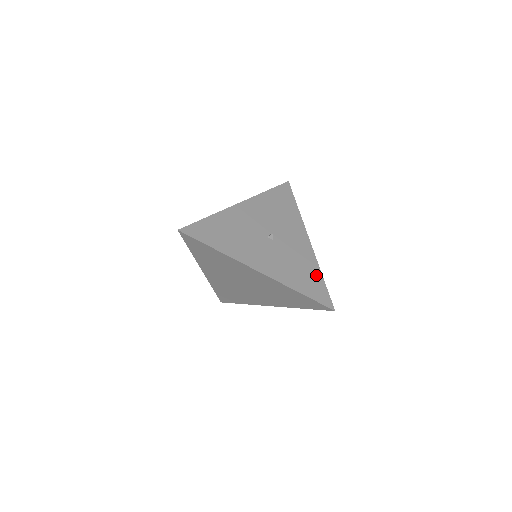
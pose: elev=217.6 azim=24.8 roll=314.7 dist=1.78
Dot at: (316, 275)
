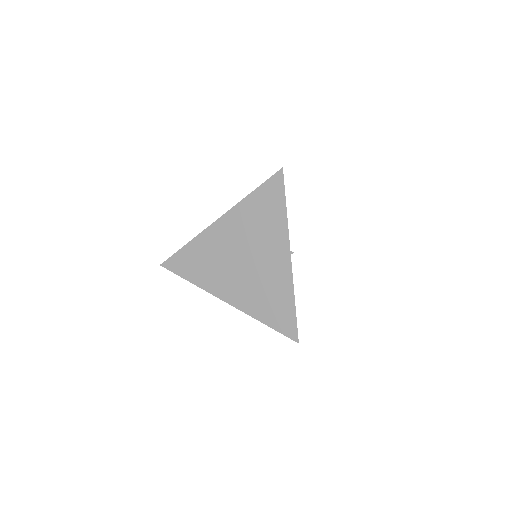
Dot at: occluded
